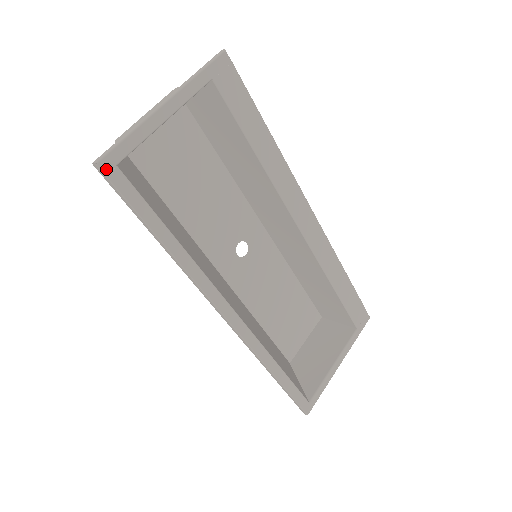
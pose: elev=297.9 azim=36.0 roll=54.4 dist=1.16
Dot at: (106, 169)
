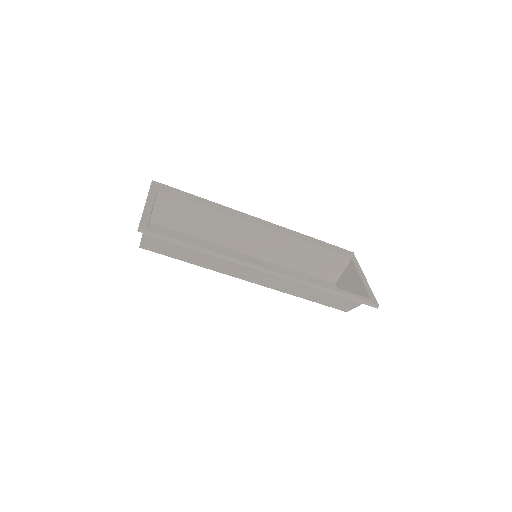
Dot at: (145, 228)
